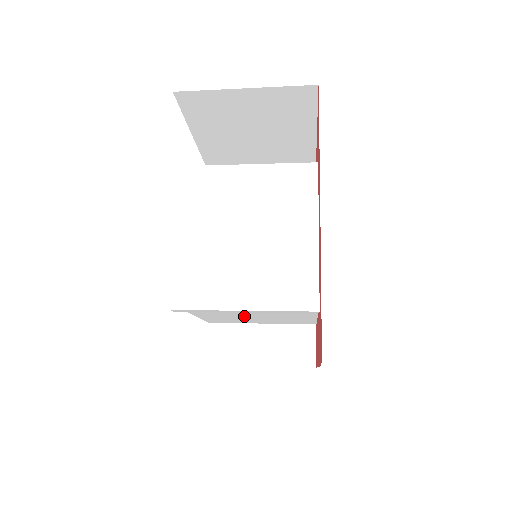
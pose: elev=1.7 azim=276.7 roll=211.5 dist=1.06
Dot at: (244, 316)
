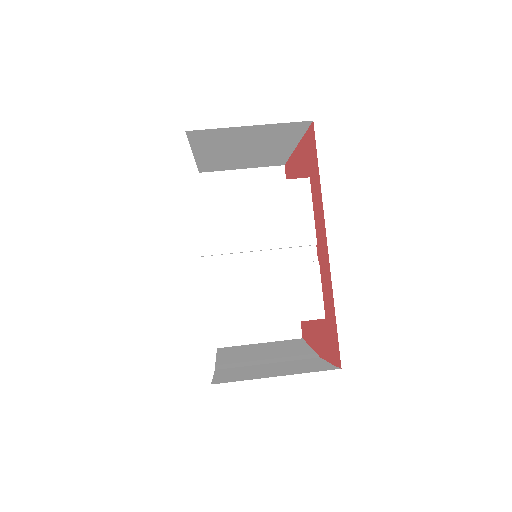
Dot at: occluded
